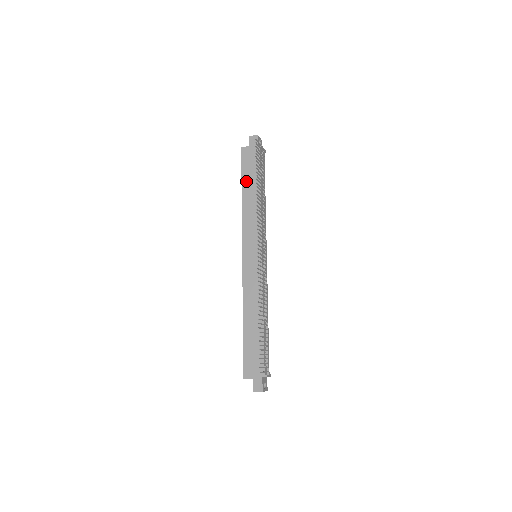
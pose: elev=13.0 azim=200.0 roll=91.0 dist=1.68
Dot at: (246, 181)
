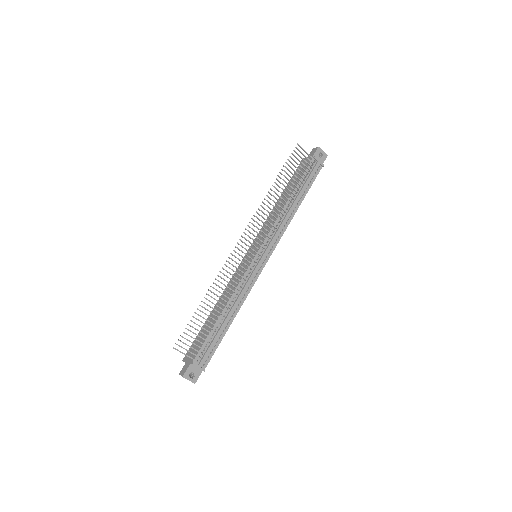
Dot at: (287, 187)
